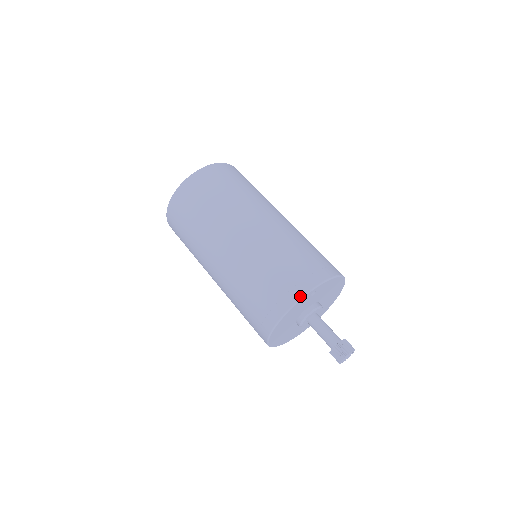
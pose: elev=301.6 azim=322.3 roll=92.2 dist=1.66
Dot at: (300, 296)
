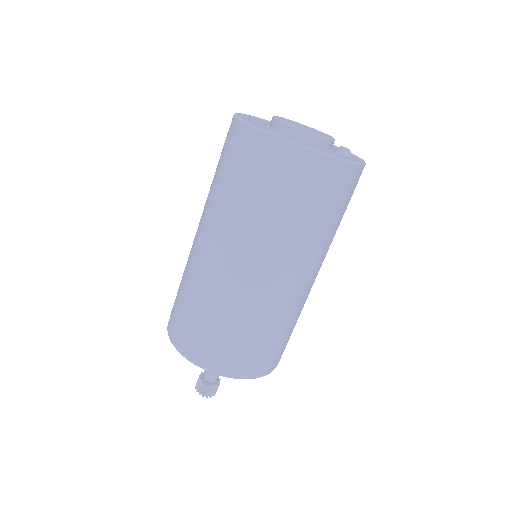
Dot at: (168, 332)
